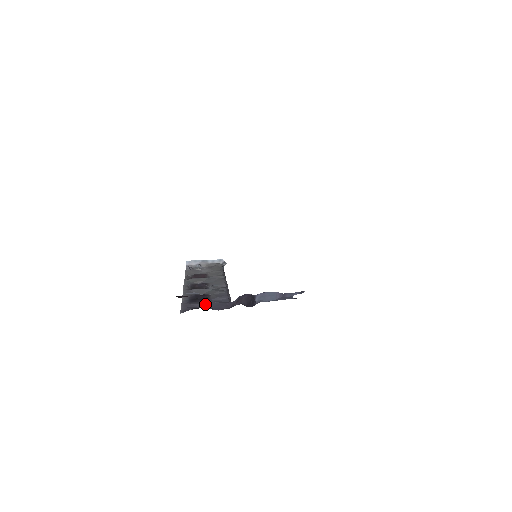
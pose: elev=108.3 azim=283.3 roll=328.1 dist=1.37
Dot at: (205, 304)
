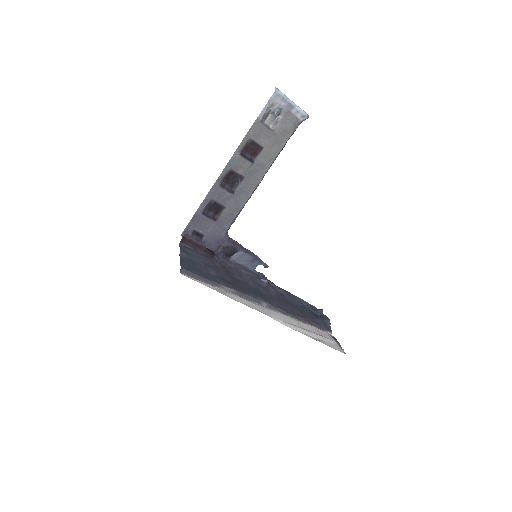
Dot at: (207, 228)
